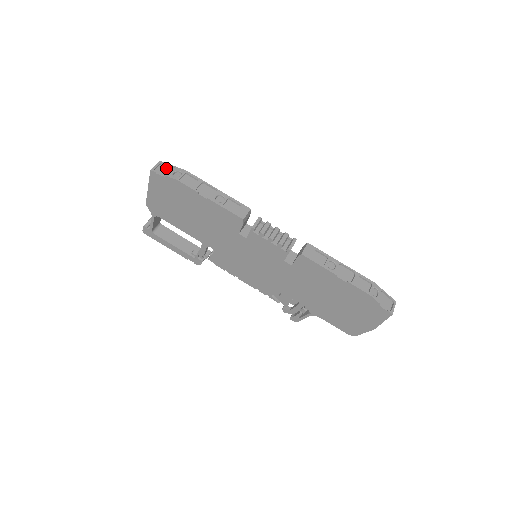
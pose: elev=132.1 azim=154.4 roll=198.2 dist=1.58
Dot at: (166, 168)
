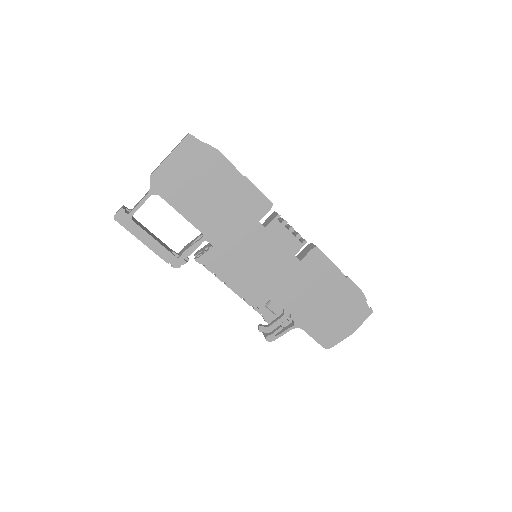
Dot at: occluded
